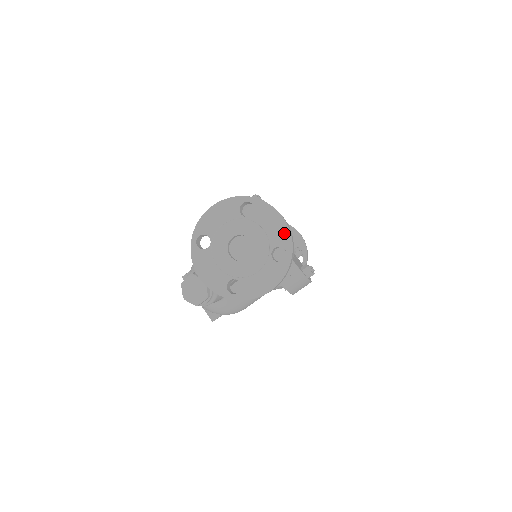
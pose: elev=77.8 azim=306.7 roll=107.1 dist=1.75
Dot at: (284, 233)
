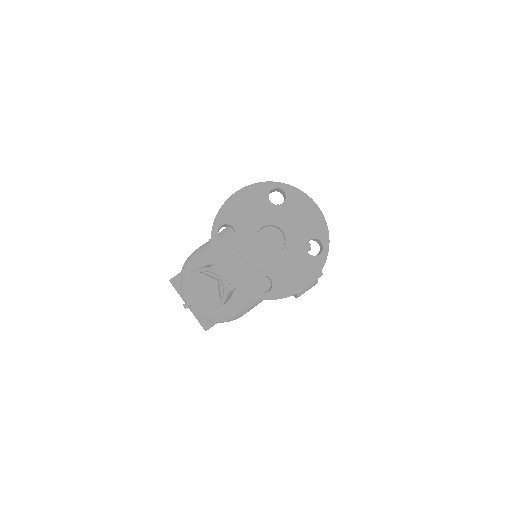
Dot at: (320, 223)
